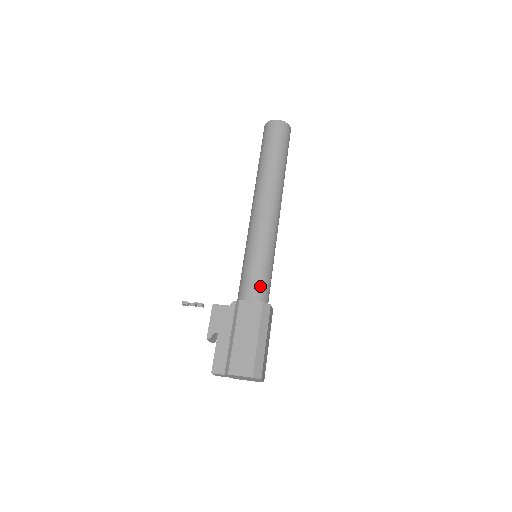
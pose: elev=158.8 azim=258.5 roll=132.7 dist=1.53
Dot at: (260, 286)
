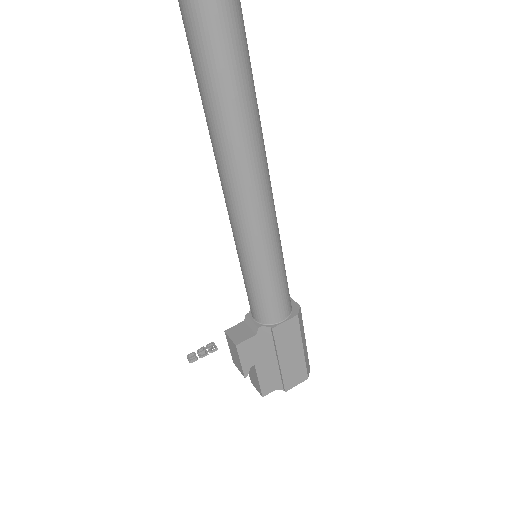
Dot at: (287, 299)
